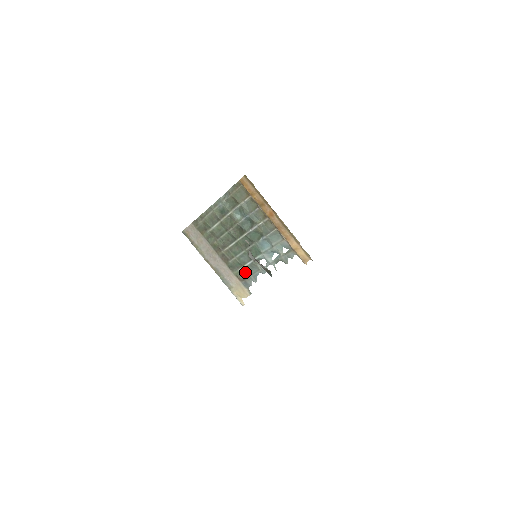
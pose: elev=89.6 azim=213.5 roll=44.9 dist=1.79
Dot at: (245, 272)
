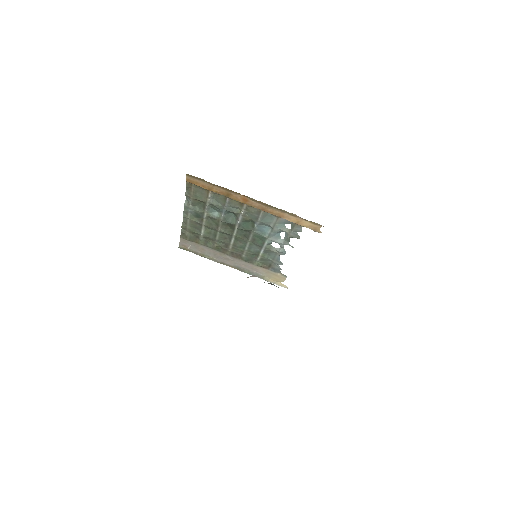
Dot at: (265, 260)
